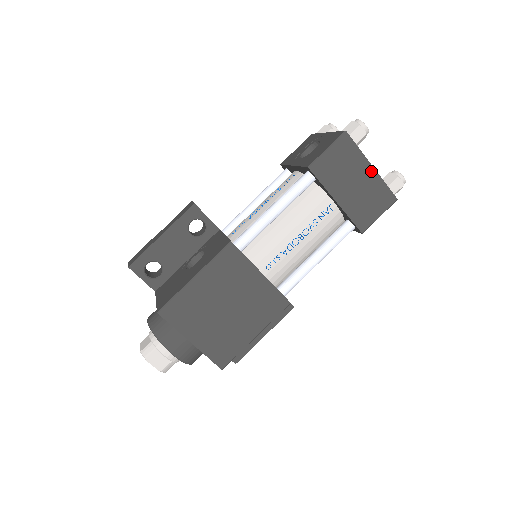
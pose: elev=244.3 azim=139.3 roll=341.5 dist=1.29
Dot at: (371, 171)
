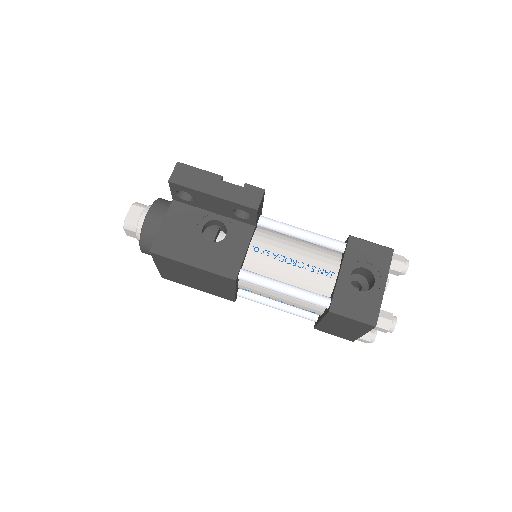
Dot at: (360, 334)
